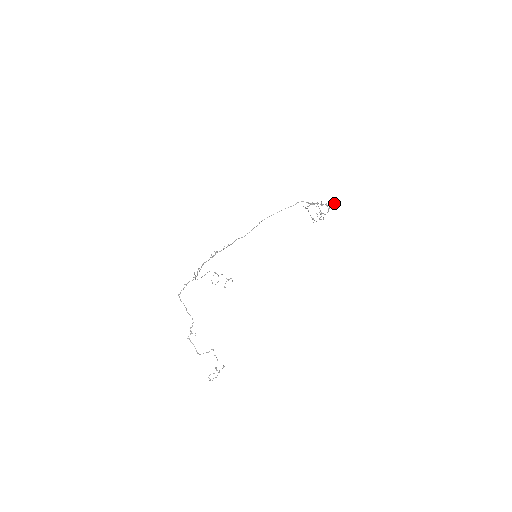
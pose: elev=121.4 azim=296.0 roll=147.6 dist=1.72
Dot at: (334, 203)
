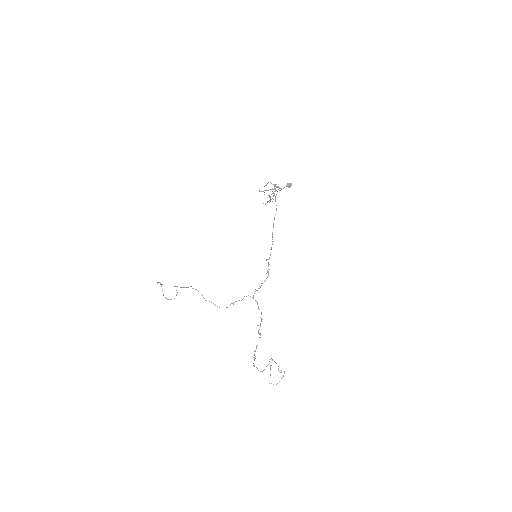
Dot at: occluded
